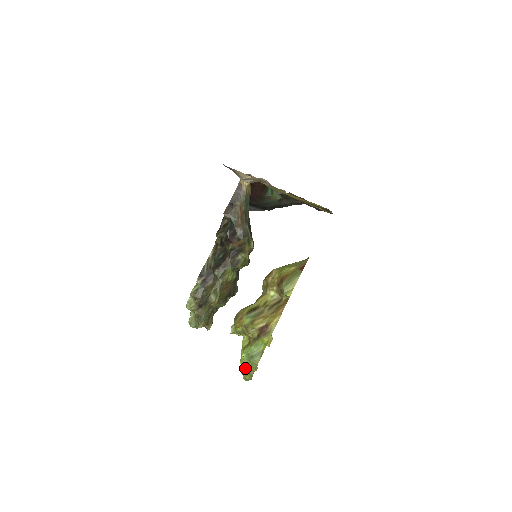
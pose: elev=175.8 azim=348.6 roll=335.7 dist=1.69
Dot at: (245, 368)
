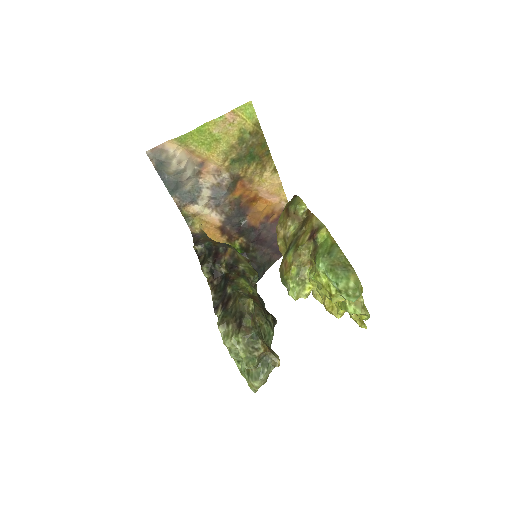
Dot at: (336, 270)
